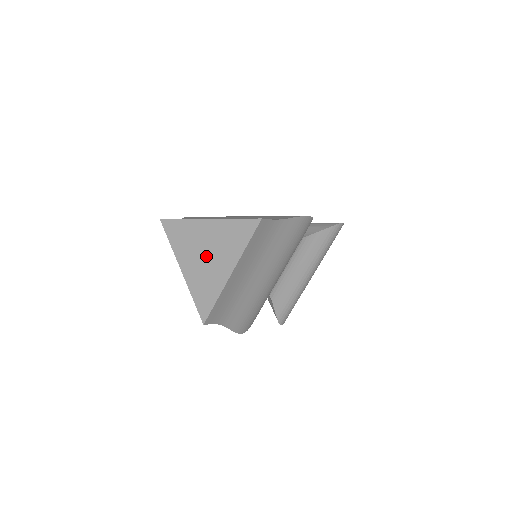
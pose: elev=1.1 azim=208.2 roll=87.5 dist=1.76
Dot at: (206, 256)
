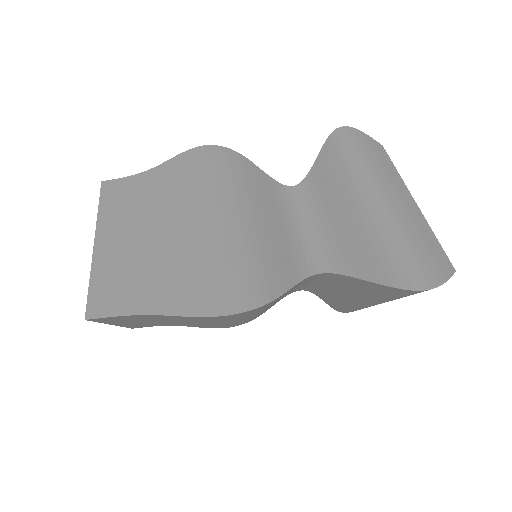
Dot at: occluded
